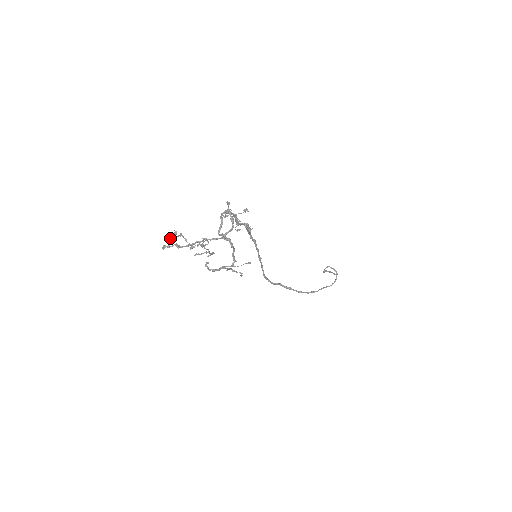
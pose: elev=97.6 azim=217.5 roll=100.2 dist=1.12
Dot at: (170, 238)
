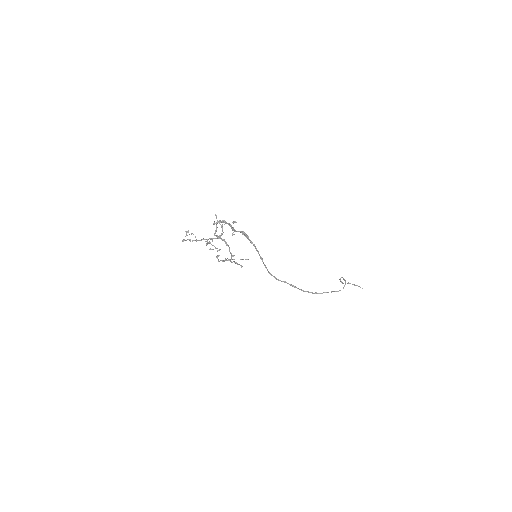
Dot at: (186, 235)
